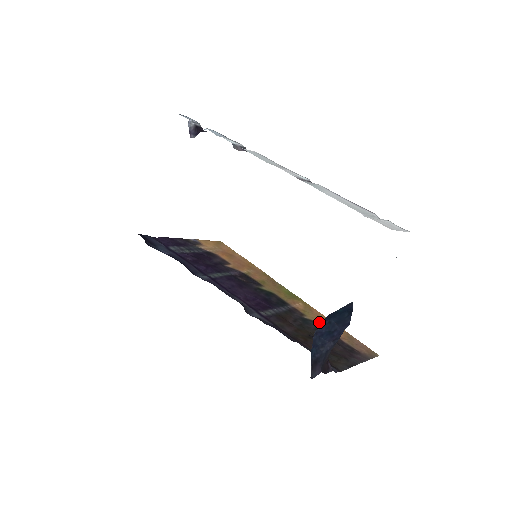
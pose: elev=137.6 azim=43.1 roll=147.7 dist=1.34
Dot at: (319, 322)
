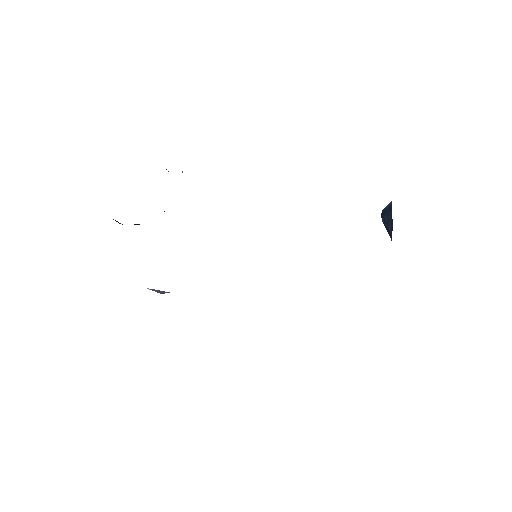
Dot at: occluded
